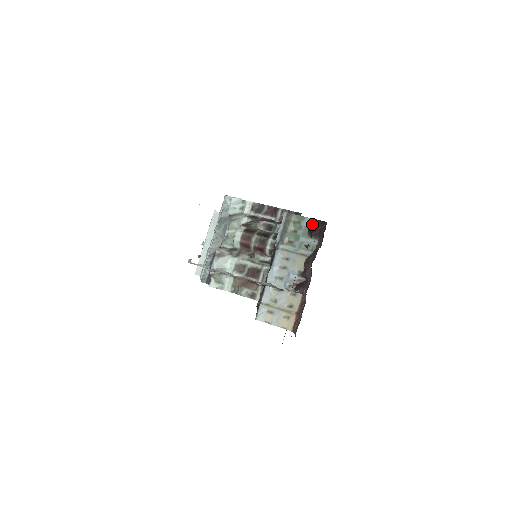
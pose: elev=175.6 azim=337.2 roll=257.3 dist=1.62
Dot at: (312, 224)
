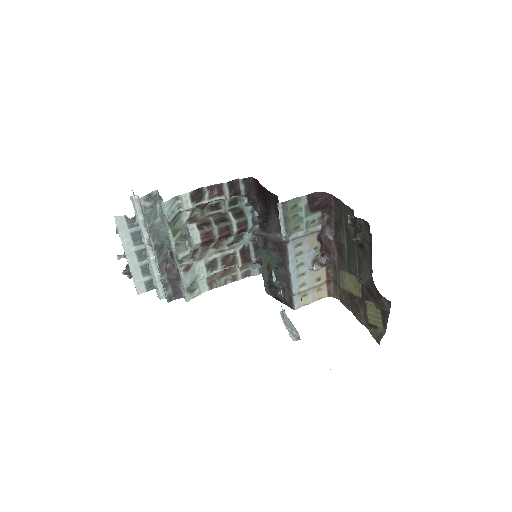
Dot at: (360, 221)
